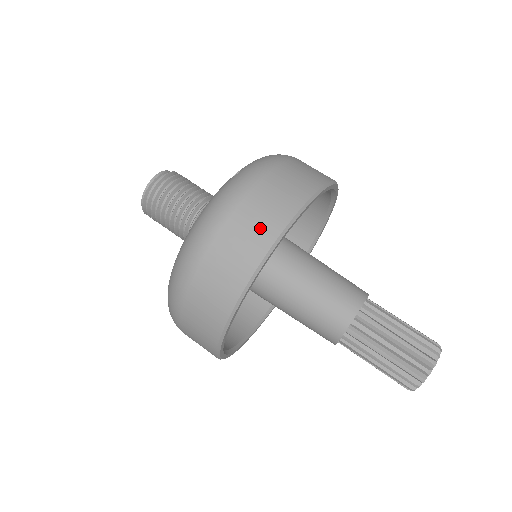
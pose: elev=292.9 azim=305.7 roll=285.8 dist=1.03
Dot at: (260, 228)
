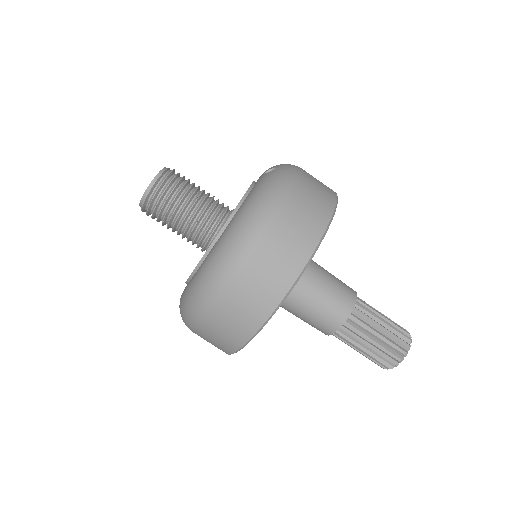
Dot at: (317, 208)
